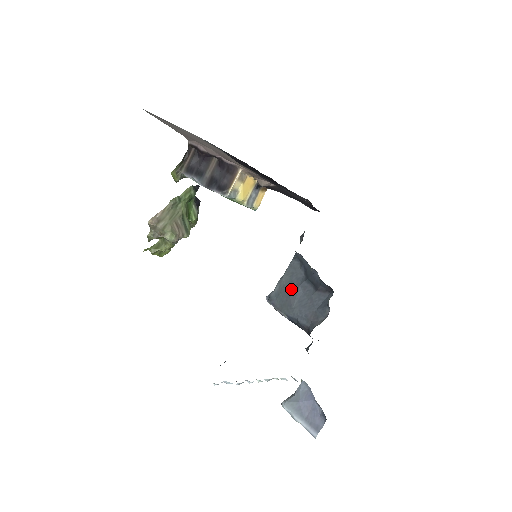
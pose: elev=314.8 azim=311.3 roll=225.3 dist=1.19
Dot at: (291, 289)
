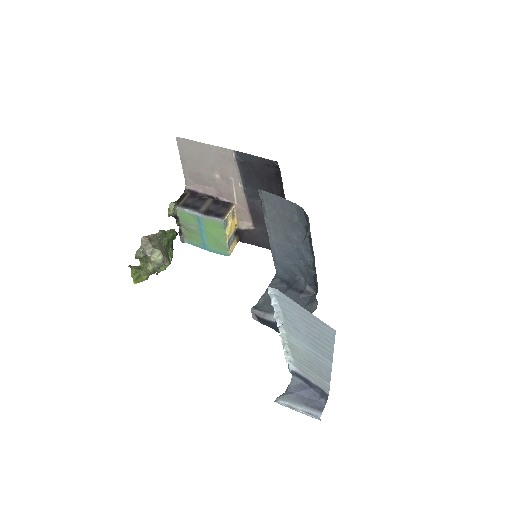
Dot at: occluded
